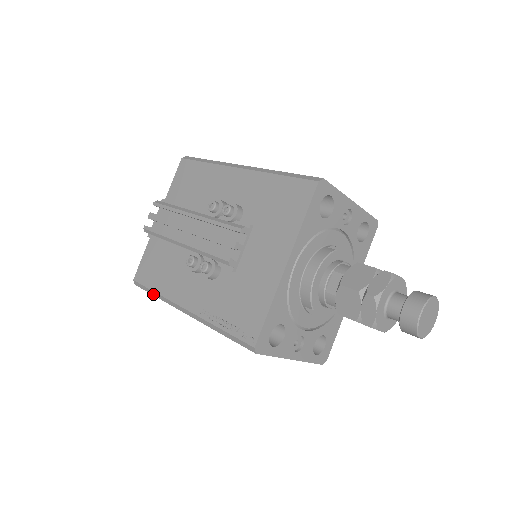
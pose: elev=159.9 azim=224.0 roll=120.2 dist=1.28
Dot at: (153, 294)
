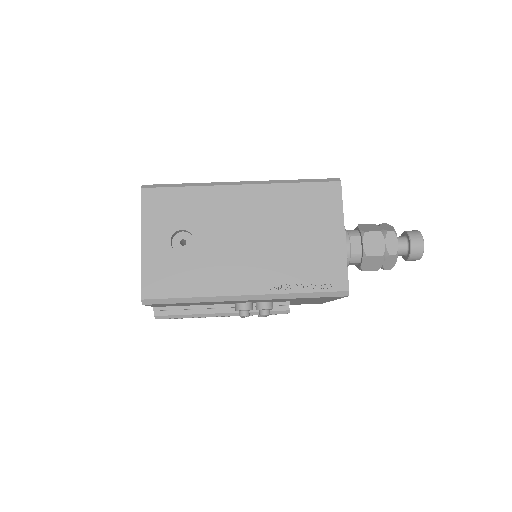
Dot at: occluded
